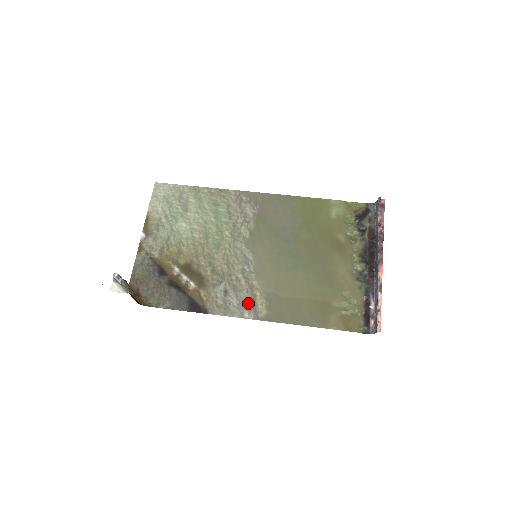
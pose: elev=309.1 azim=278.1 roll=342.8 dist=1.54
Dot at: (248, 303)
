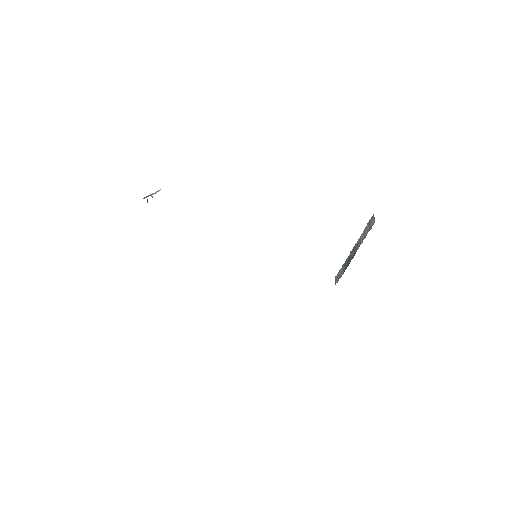
Dot at: occluded
